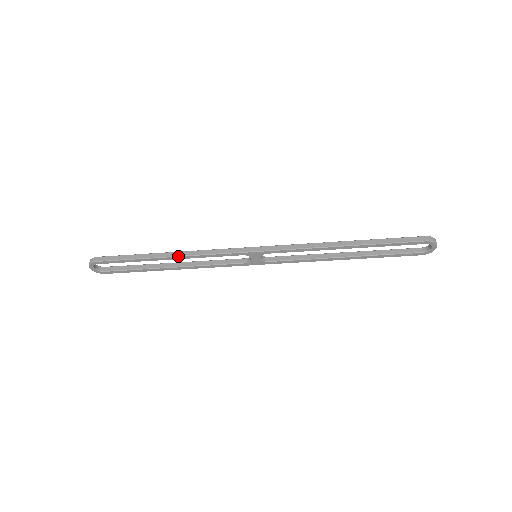
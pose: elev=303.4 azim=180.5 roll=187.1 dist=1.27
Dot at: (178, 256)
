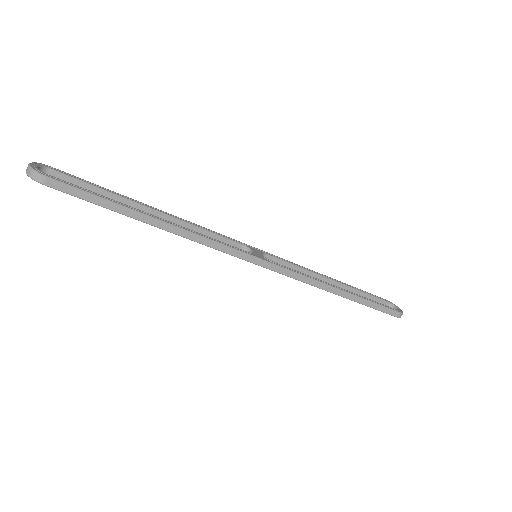
Dot at: (171, 232)
